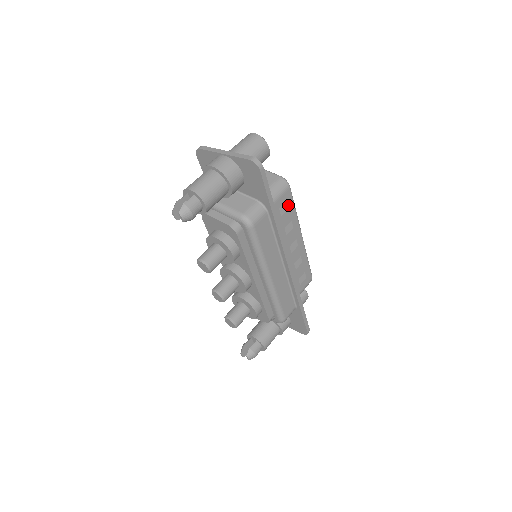
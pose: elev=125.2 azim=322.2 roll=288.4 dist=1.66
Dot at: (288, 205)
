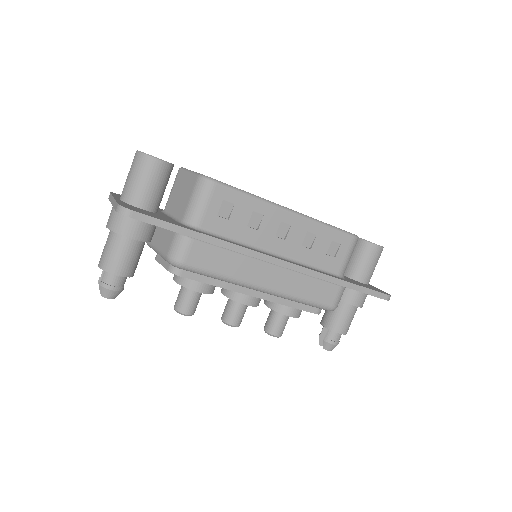
Dot at: (230, 201)
